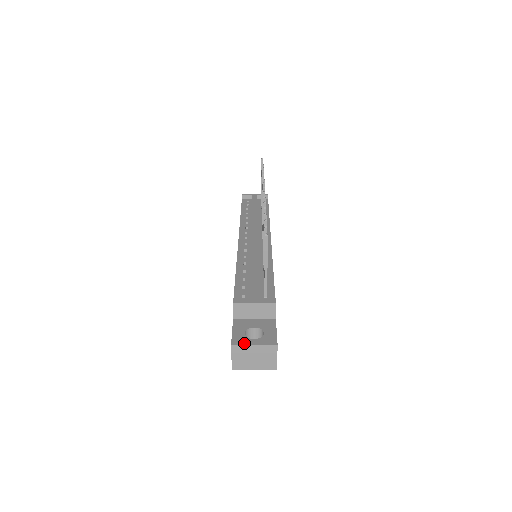
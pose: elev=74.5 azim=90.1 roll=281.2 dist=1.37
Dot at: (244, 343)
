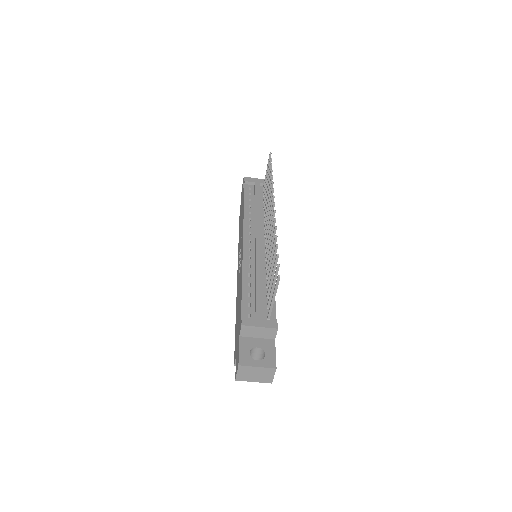
Dot at: (249, 364)
